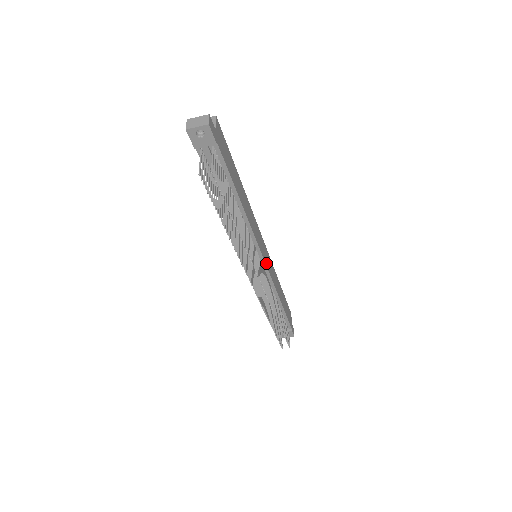
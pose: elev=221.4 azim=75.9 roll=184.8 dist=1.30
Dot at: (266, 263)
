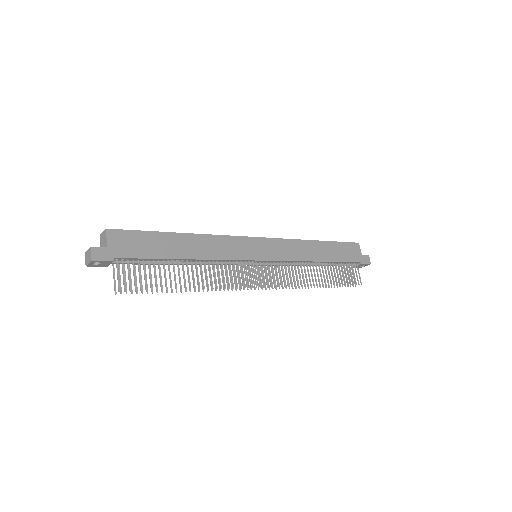
Dot at: (268, 258)
